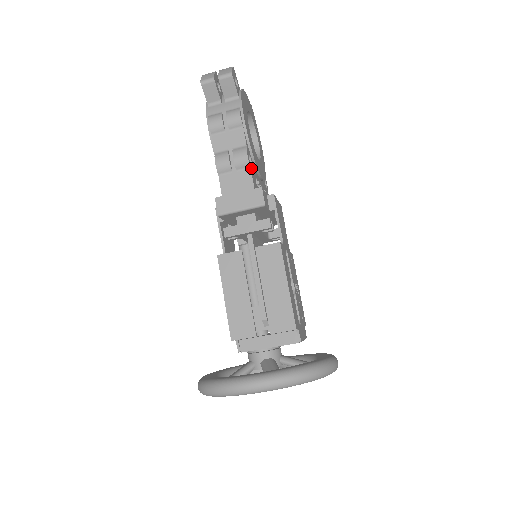
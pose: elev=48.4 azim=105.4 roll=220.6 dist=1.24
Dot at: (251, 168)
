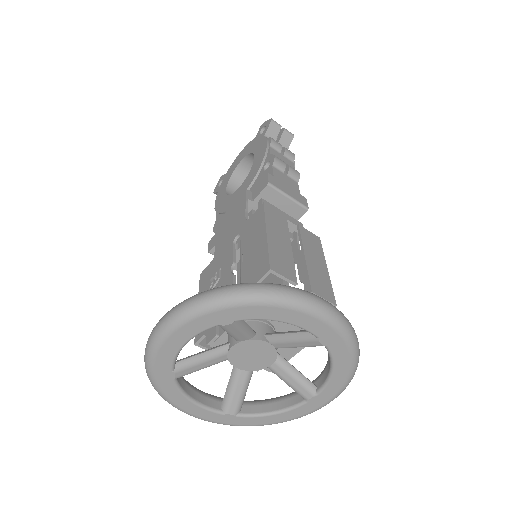
Dot at: occluded
